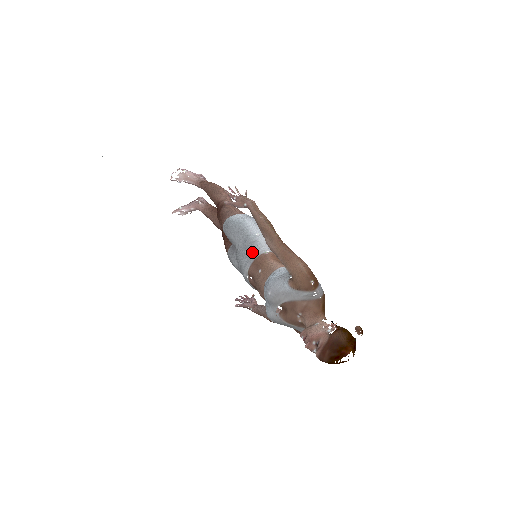
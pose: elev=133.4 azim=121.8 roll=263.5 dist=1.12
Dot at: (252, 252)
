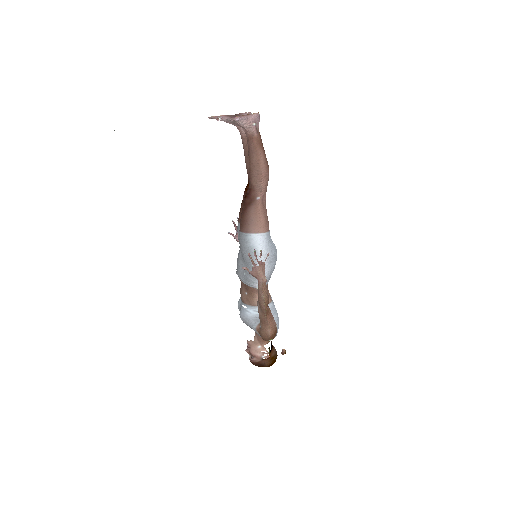
Dot at: (248, 281)
